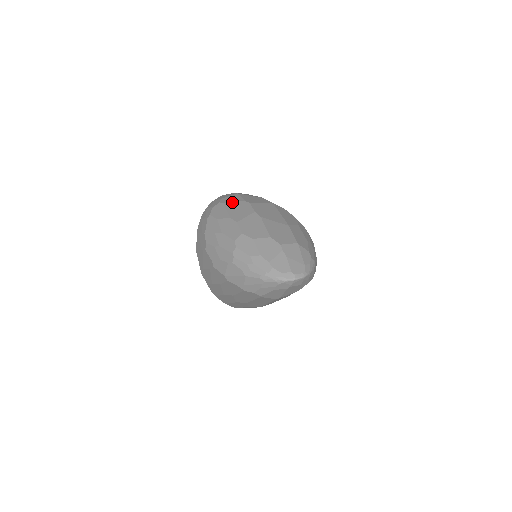
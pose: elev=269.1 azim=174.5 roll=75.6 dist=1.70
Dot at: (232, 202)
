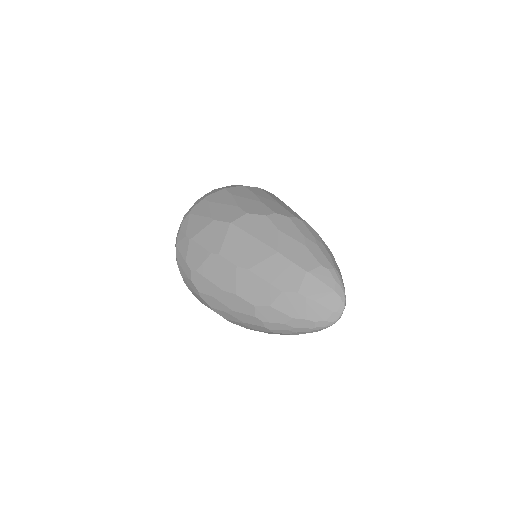
Dot at: (202, 264)
